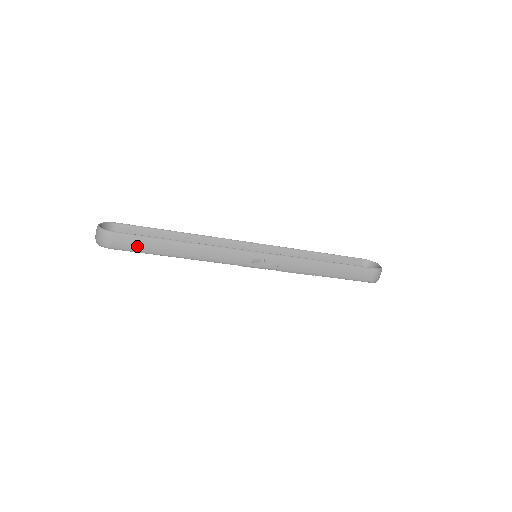
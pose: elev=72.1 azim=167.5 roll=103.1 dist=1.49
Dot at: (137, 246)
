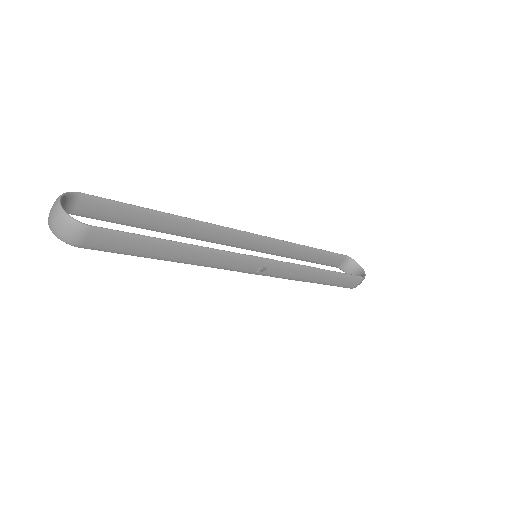
Dot at: (121, 247)
